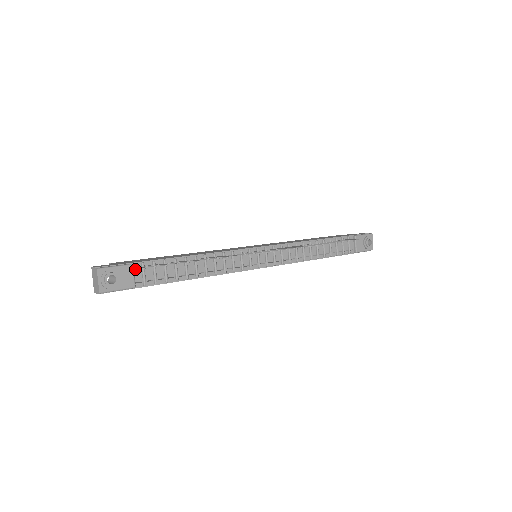
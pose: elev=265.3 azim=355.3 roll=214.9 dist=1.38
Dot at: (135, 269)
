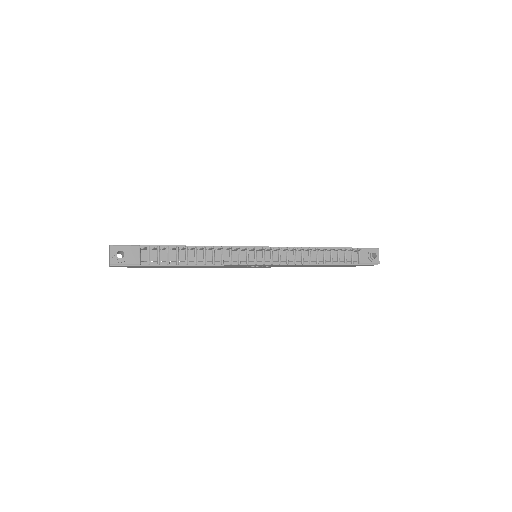
Dot at: (142, 250)
